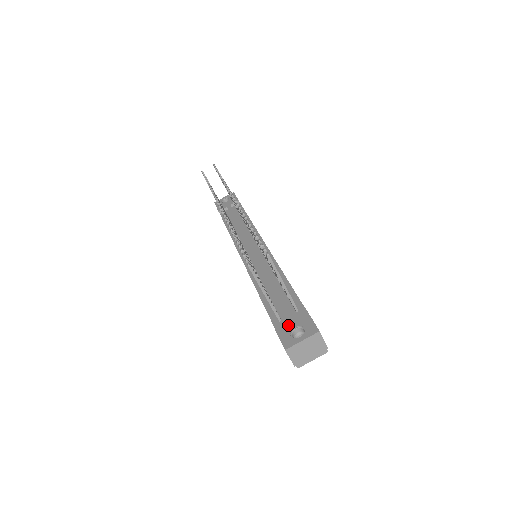
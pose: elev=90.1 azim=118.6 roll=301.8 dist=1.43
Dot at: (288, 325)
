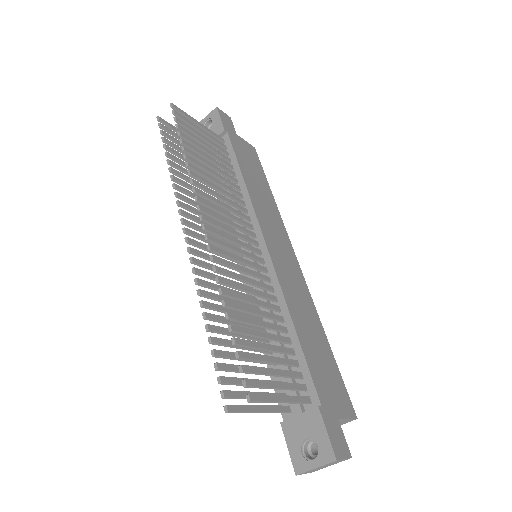
Dot at: (298, 432)
